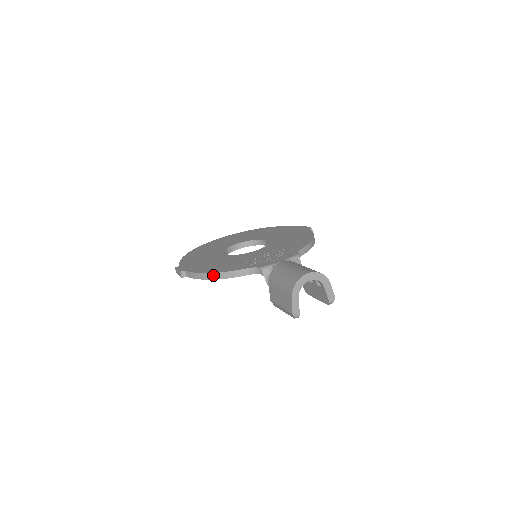
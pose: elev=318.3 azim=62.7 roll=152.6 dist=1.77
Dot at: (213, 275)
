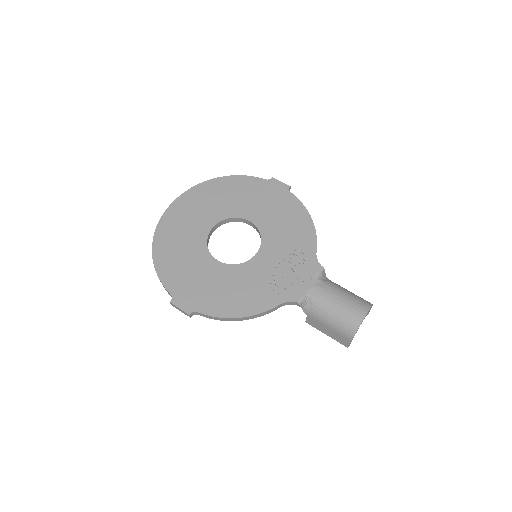
Dot at: (242, 319)
